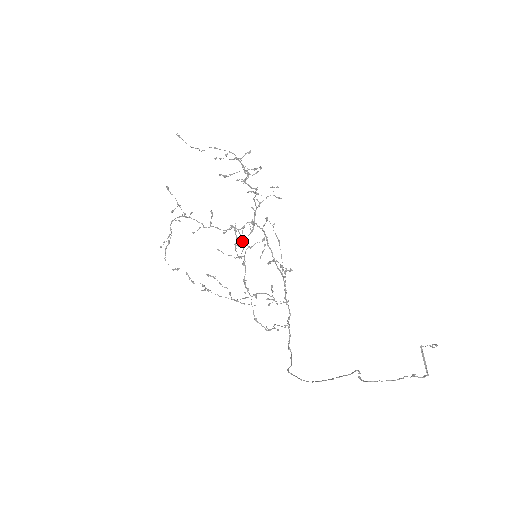
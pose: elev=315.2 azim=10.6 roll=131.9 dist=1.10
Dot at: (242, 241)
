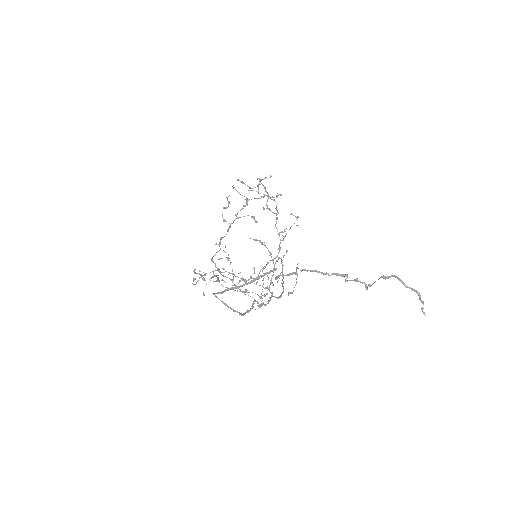
Dot at: occluded
